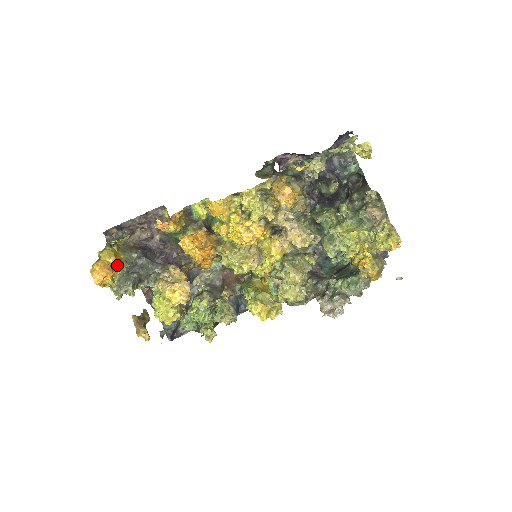
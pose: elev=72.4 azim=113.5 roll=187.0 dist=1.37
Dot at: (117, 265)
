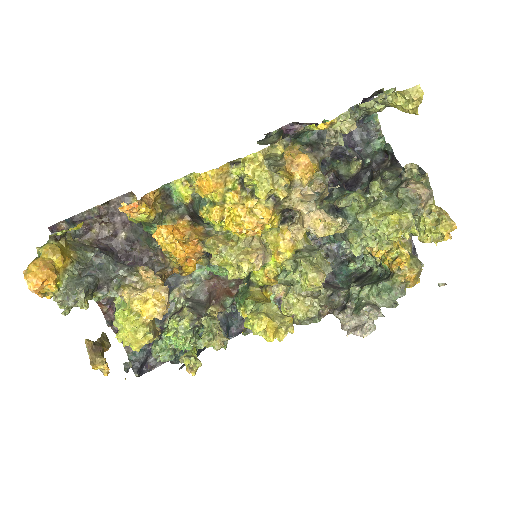
Dot at: (64, 265)
